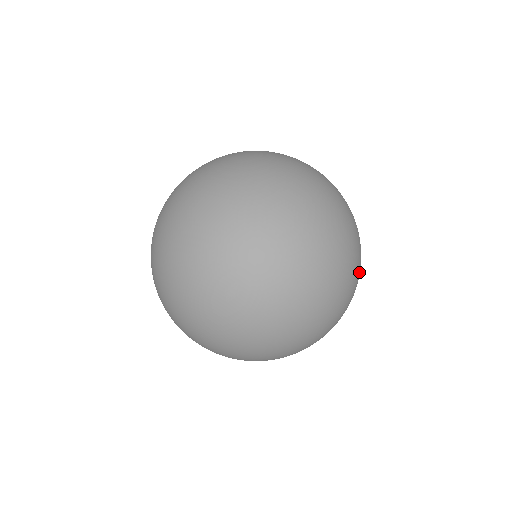
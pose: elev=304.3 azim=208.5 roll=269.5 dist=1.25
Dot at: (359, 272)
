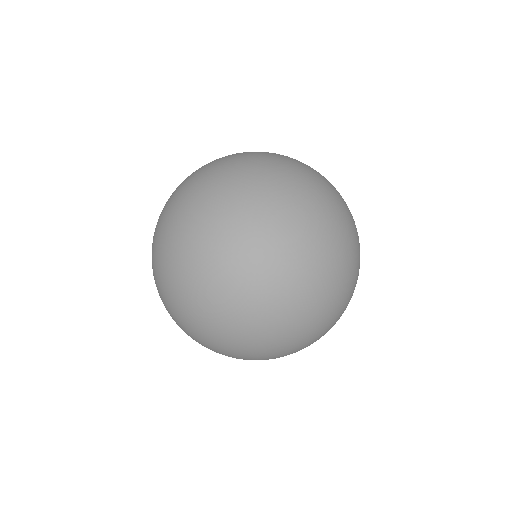
Dot at: occluded
